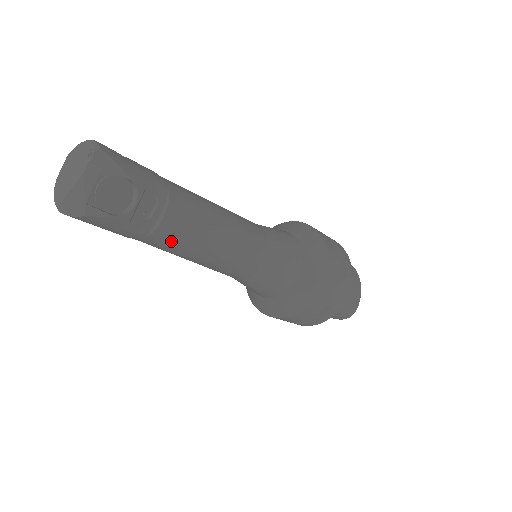
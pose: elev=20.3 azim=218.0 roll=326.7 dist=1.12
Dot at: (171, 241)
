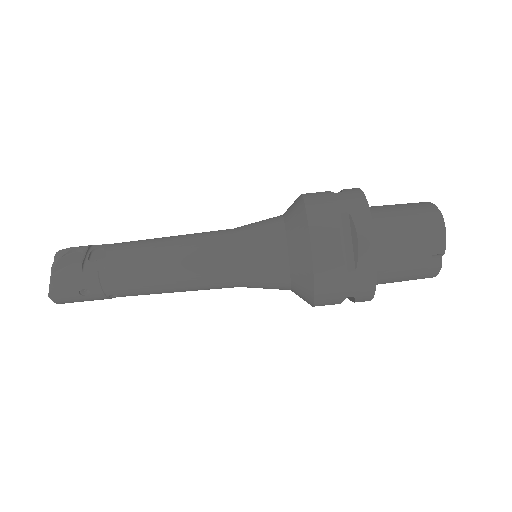
Dot at: (126, 263)
